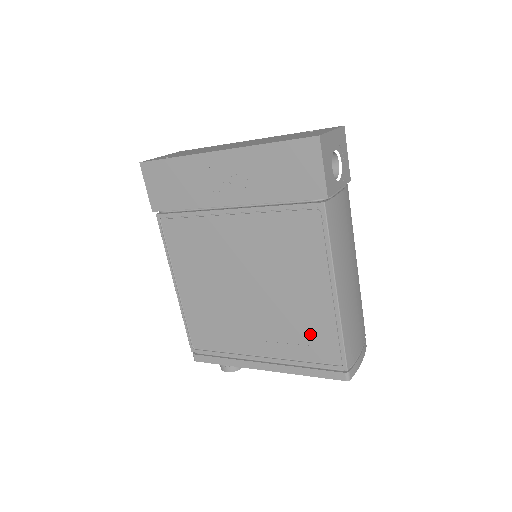
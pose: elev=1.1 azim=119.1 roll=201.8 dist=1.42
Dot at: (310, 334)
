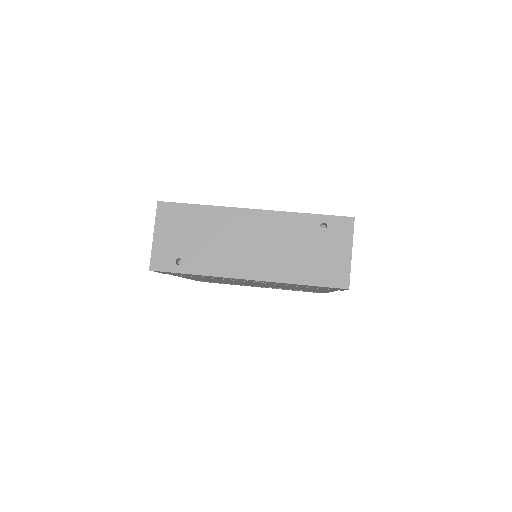
Dot at: (303, 290)
